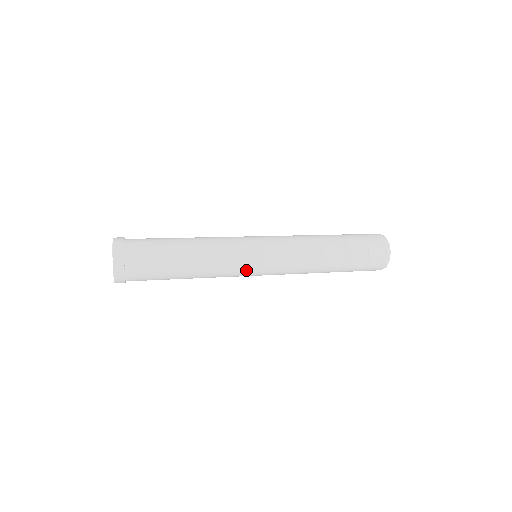
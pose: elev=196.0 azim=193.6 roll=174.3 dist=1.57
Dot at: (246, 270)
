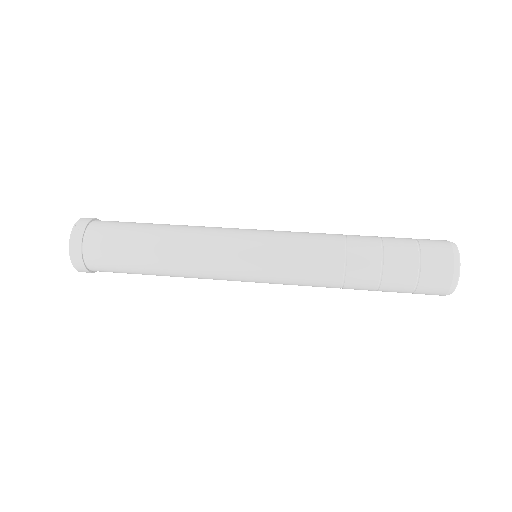
Dot at: (233, 263)
